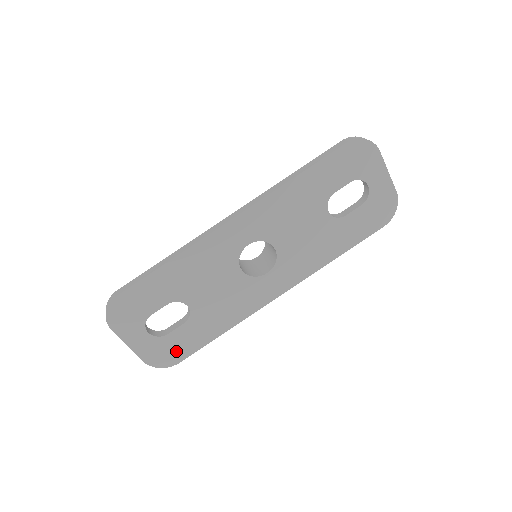
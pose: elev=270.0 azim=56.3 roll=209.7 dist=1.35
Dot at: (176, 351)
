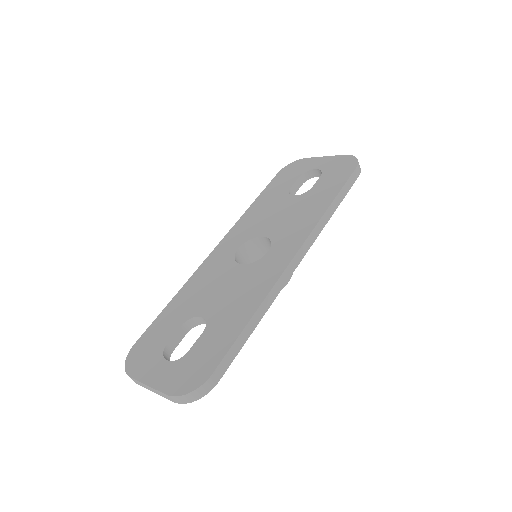
Dot at: (203, 364)
